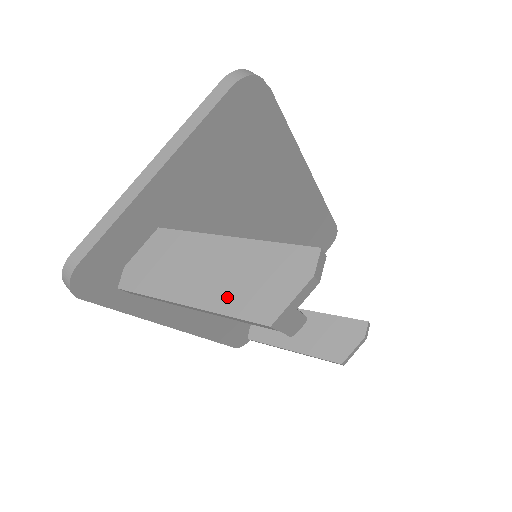
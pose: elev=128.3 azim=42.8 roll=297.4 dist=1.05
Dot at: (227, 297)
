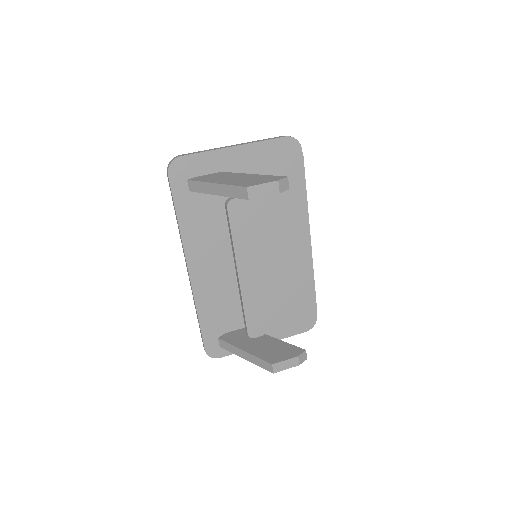
Dot at: (235, 182)
